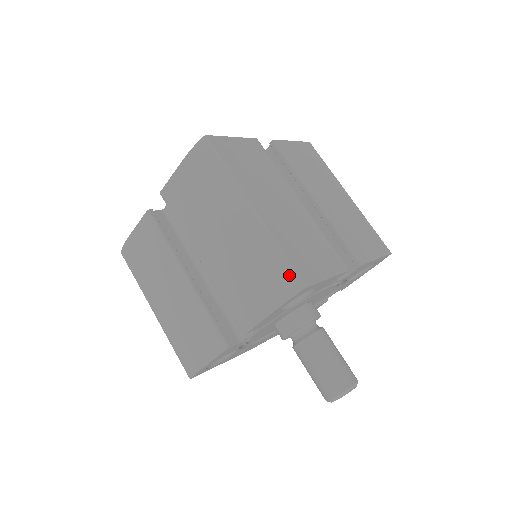
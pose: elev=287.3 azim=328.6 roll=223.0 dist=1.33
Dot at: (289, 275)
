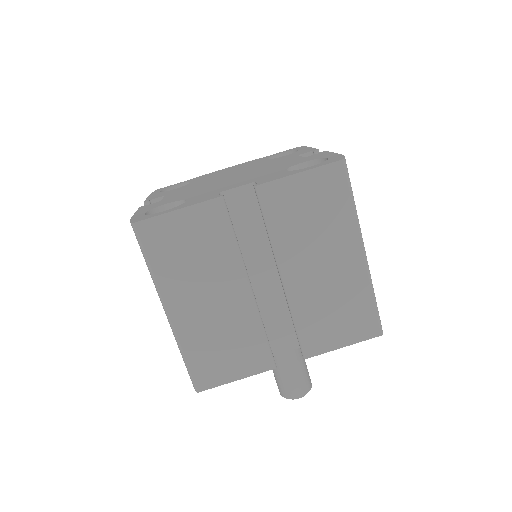
Dot at: (189, 375)
